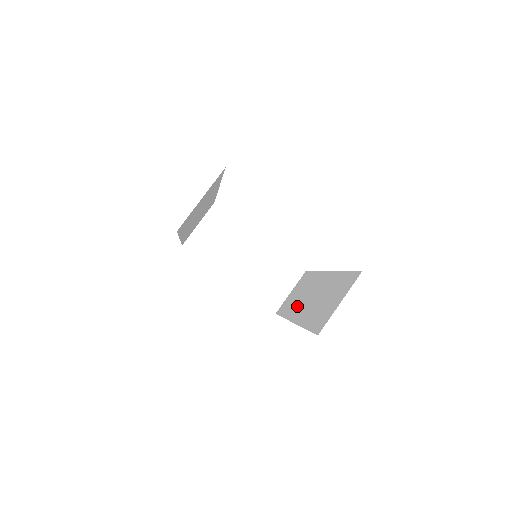
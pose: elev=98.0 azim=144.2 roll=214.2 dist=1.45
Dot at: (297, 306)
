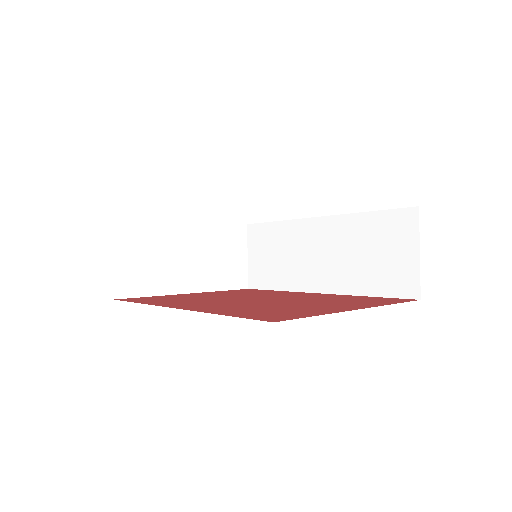
Dot at: (299, 272)
